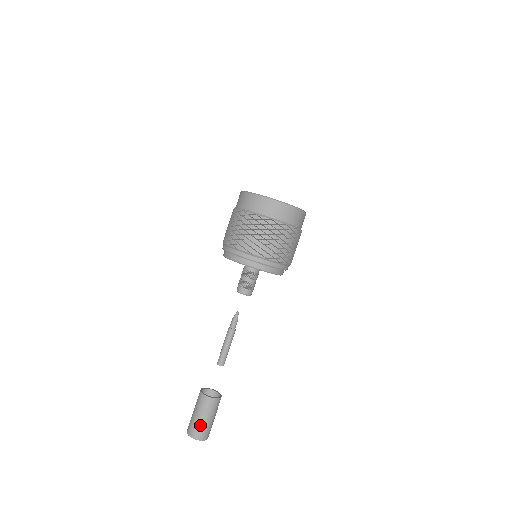
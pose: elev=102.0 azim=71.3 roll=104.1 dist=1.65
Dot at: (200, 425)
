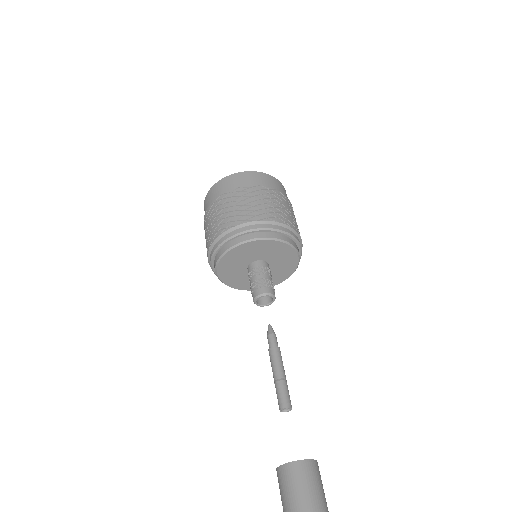
Dot at: out of frame
